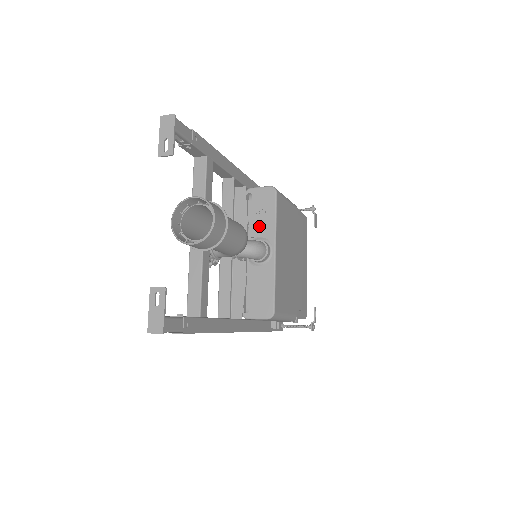
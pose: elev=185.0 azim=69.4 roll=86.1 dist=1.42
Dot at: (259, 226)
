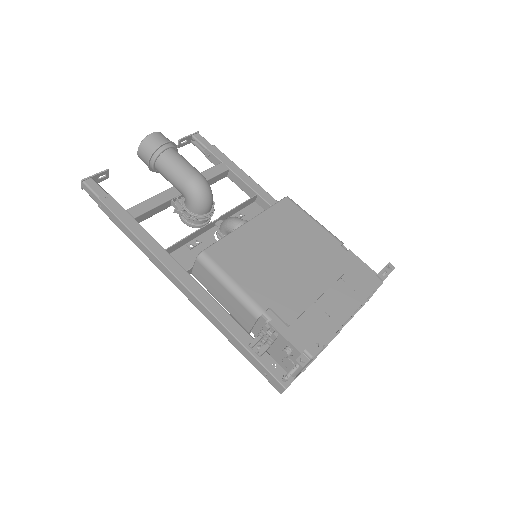
Dot at: occluded
